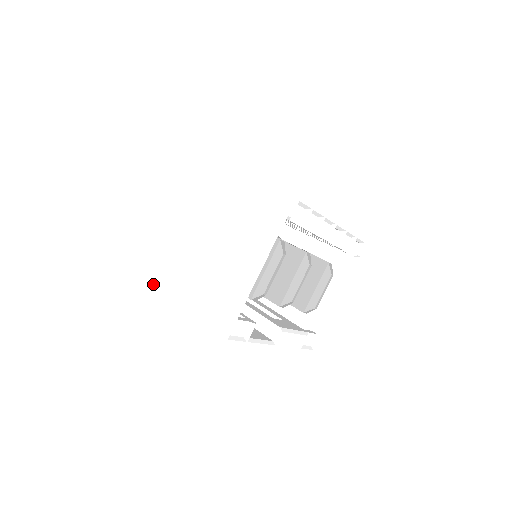
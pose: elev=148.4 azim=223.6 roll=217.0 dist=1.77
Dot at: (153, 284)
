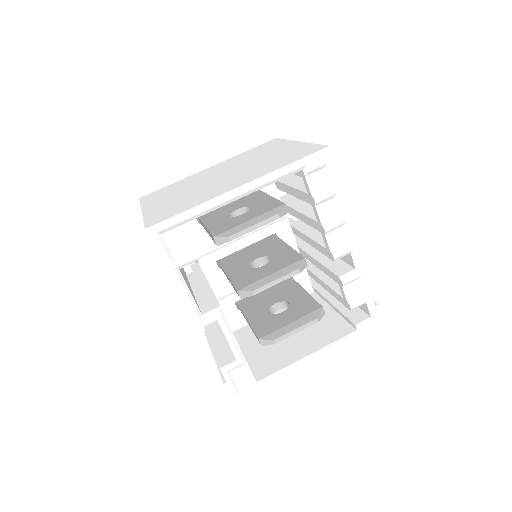
Dot at: (146, 198)
